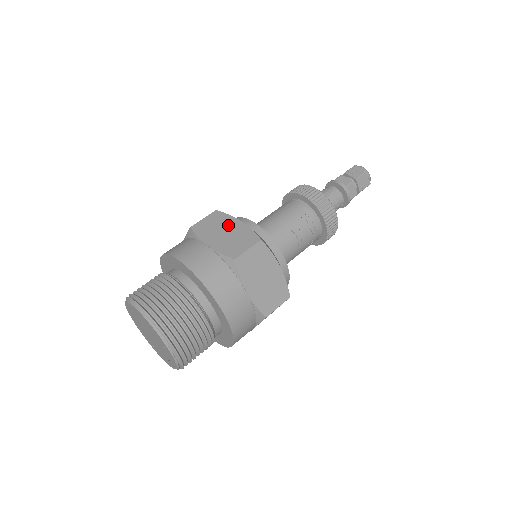
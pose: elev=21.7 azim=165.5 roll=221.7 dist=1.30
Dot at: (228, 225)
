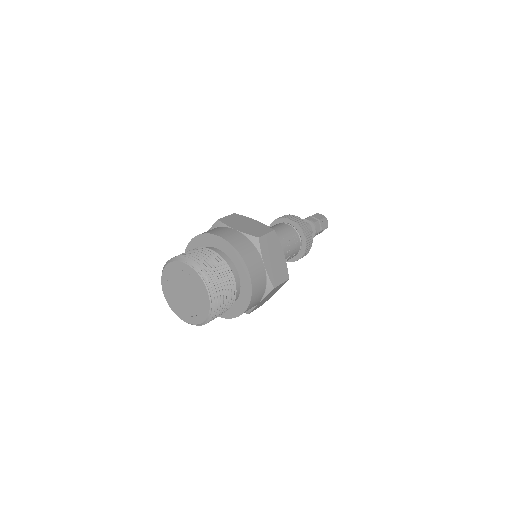
Dot at: (247, 221)
